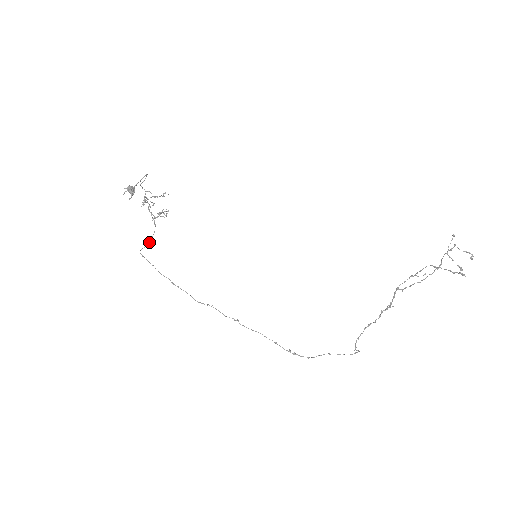
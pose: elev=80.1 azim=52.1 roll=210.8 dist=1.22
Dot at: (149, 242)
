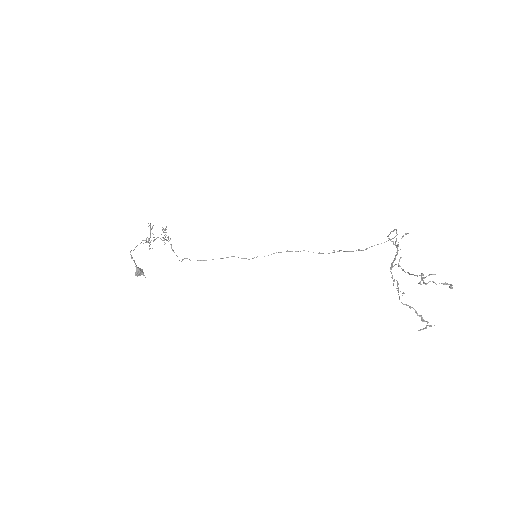
Dot at: occluded
